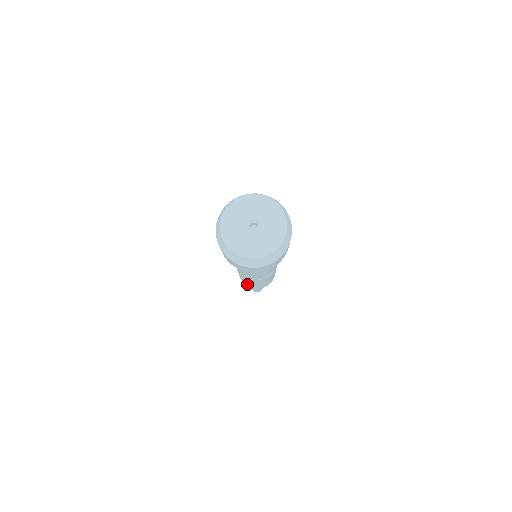
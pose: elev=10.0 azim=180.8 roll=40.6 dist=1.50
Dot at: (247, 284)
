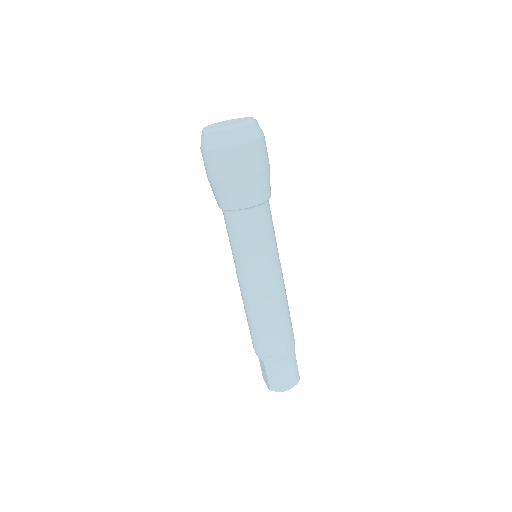
Dot at: (253, 335)
